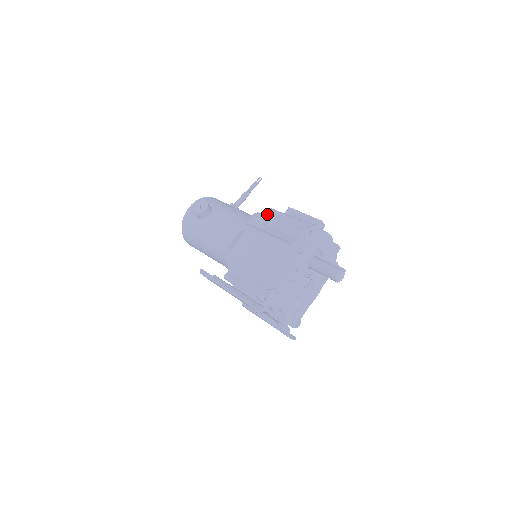
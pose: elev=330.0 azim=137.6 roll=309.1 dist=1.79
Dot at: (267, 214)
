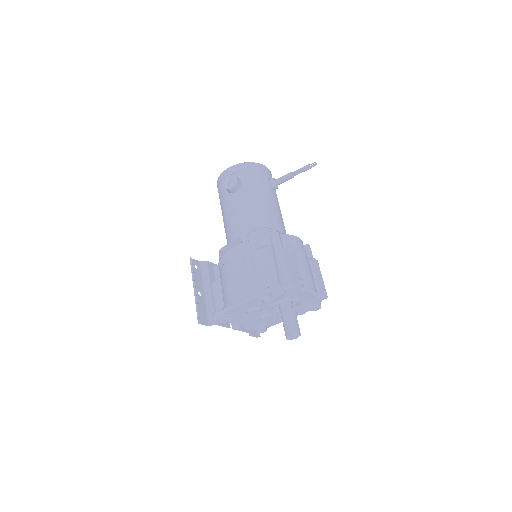
Dot at: (269, 236)
